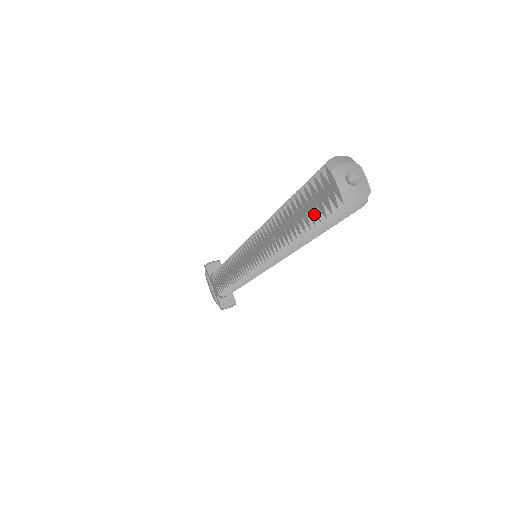
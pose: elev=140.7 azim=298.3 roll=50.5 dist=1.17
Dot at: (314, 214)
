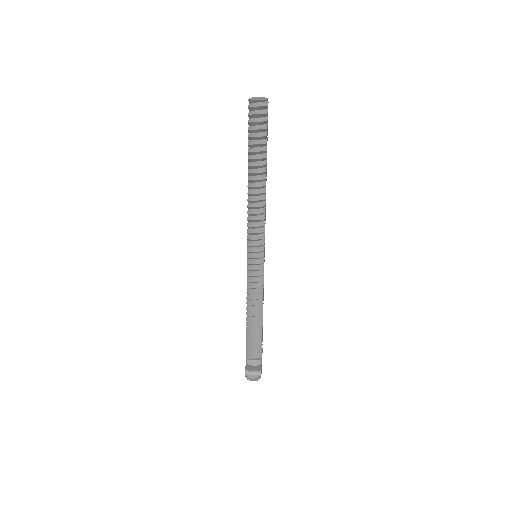
Dot at: (249, 134)
